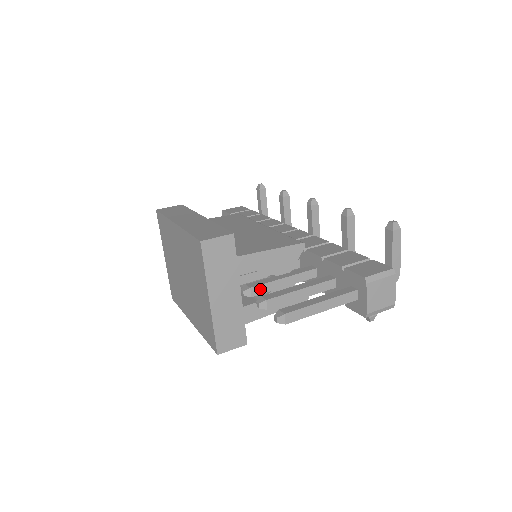
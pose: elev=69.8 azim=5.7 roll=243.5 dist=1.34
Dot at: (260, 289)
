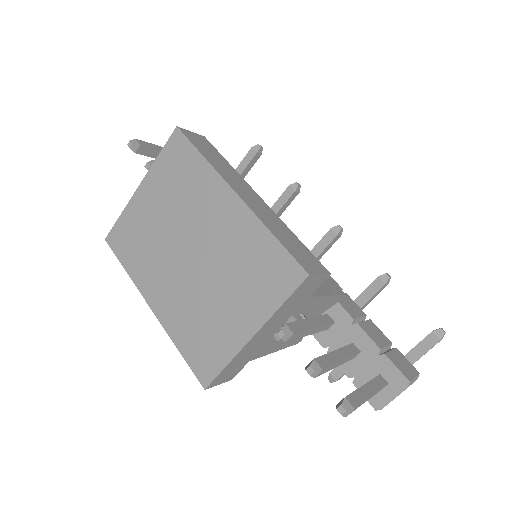
Dot at: (296, 335)
